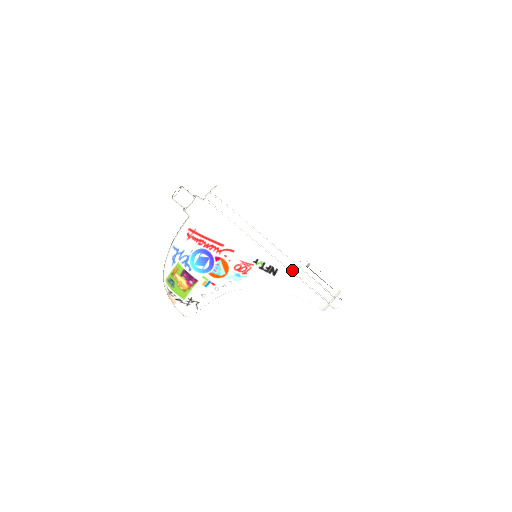
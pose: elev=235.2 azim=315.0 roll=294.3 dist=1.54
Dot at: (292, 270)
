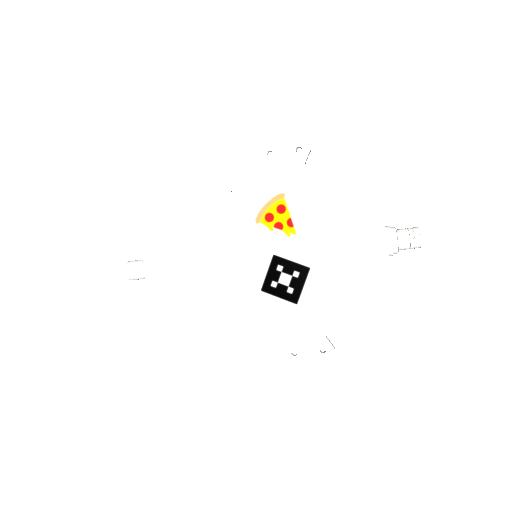
Dot at: occluded
